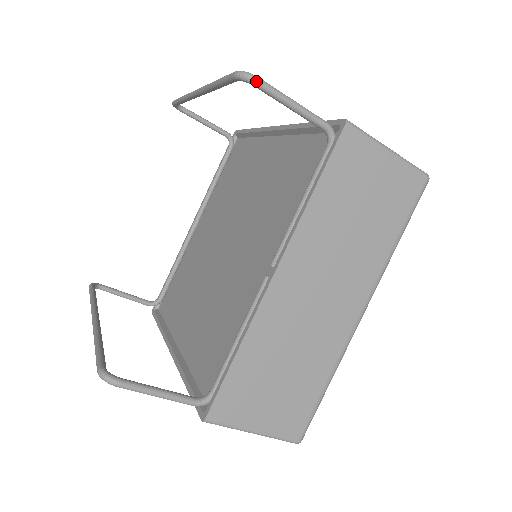
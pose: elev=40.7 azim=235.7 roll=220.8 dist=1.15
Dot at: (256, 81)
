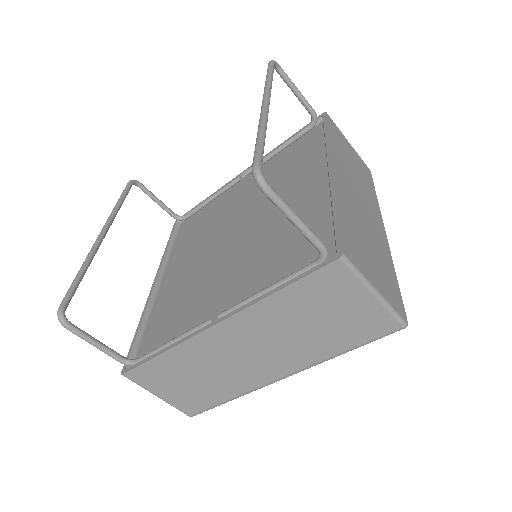
Dot at: (264, 190)
